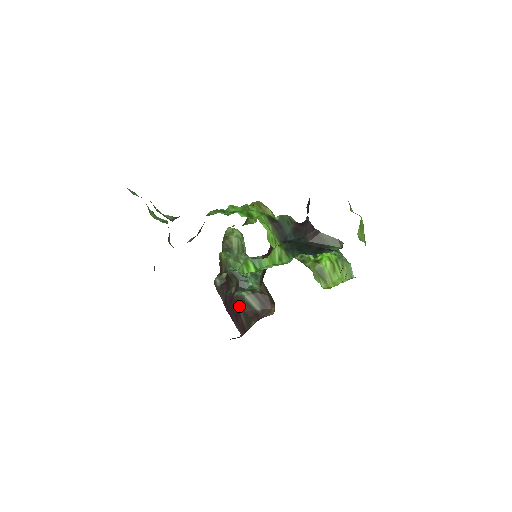
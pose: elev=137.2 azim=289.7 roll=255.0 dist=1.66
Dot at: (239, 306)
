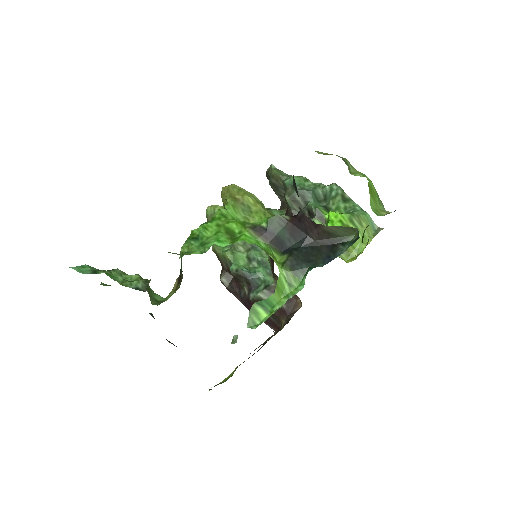
Dot at: occluded
